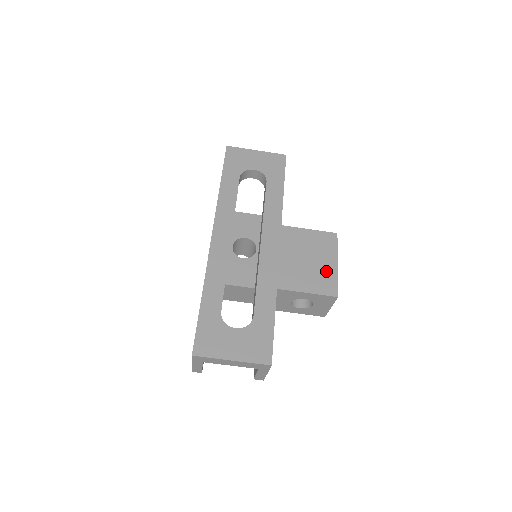
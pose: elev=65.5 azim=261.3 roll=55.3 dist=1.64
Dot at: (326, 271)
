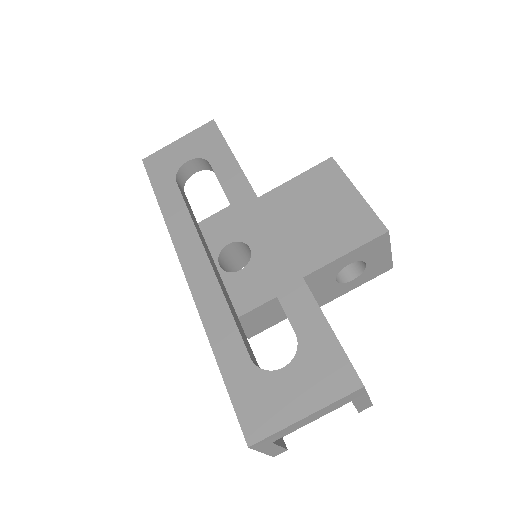
Dot at: (350, 210)
